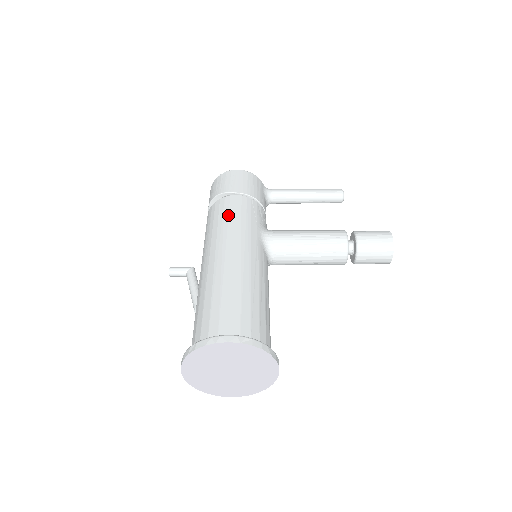
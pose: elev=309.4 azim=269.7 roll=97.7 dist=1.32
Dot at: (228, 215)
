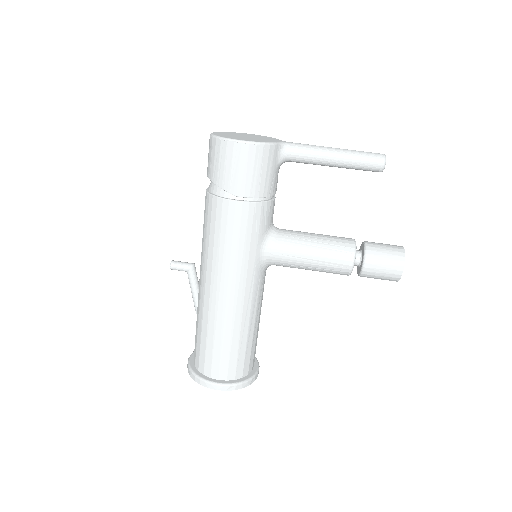
Dot at: (225, 237)
